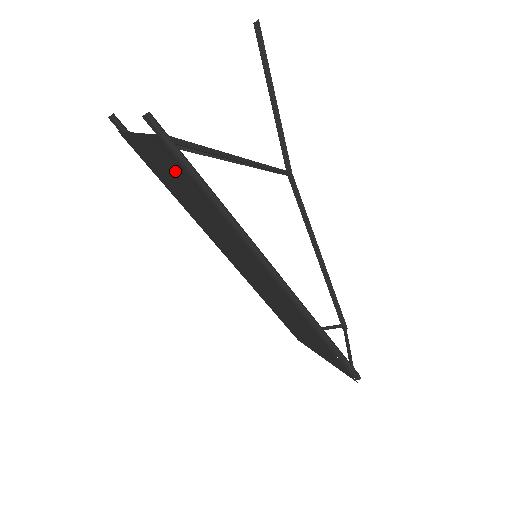
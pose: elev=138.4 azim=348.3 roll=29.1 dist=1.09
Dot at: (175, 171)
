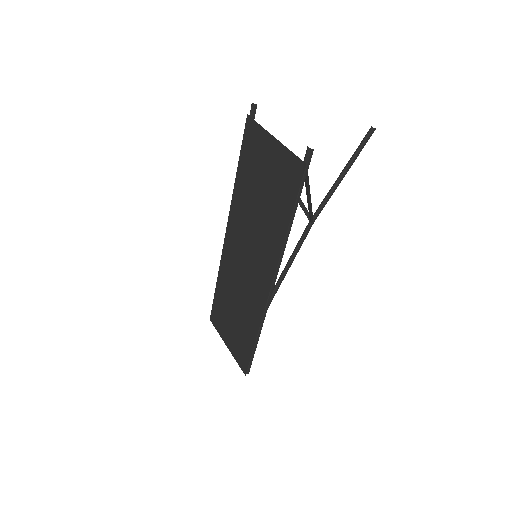
Dot at: (280, 181)
